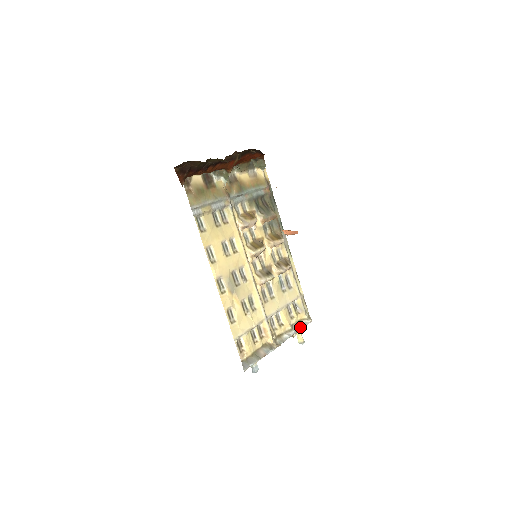
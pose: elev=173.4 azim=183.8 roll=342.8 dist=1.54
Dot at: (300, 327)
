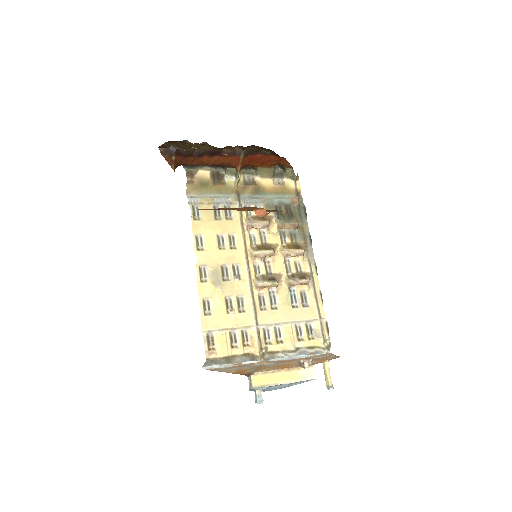
Dot at: (308, 353)
